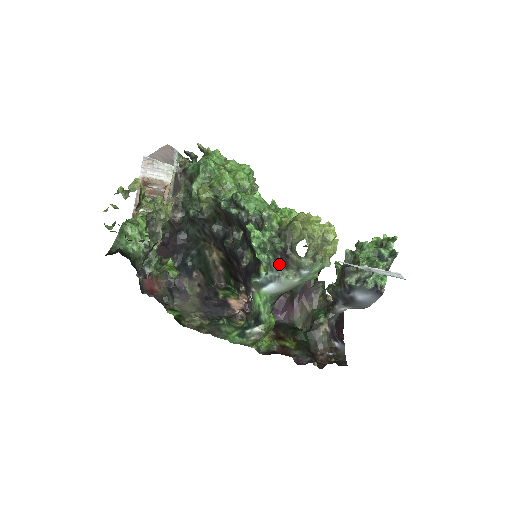
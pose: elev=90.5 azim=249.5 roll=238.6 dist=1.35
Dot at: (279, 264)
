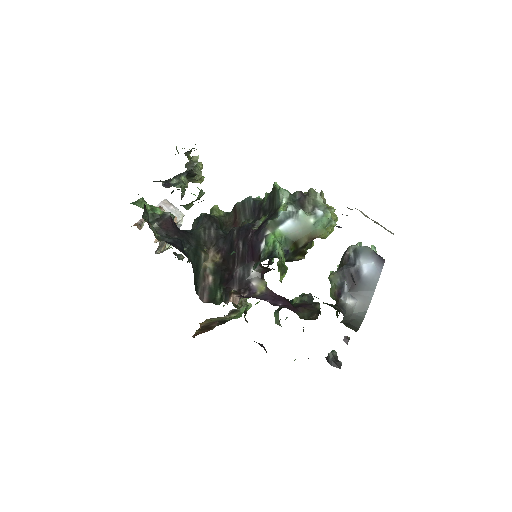
Dot at: (297, 203)
